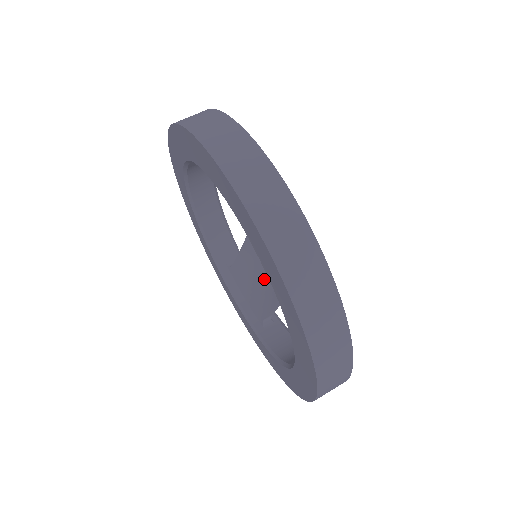
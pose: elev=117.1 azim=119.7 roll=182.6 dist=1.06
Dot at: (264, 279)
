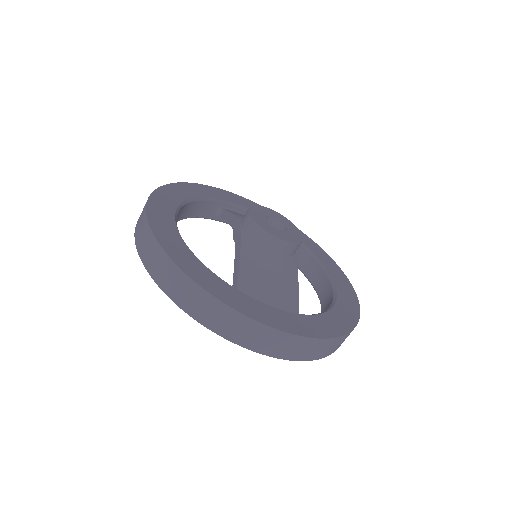
Dot at: occluded
